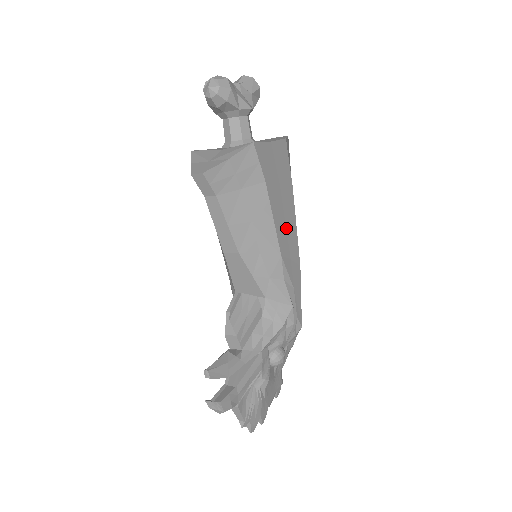
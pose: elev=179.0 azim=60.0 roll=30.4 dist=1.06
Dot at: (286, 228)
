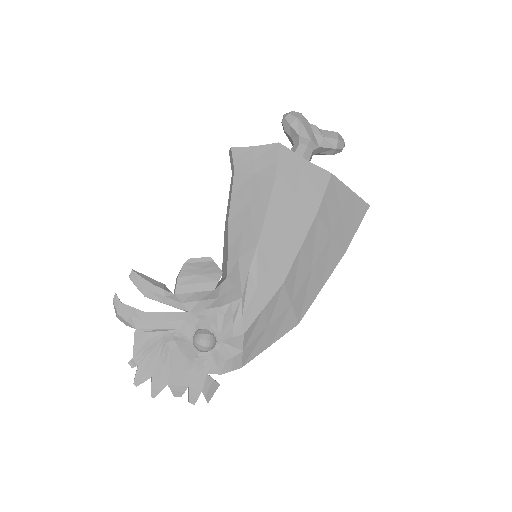
Dot at: (282, 233)
